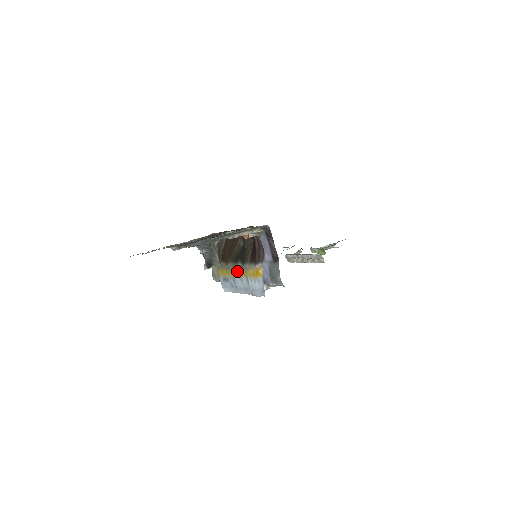
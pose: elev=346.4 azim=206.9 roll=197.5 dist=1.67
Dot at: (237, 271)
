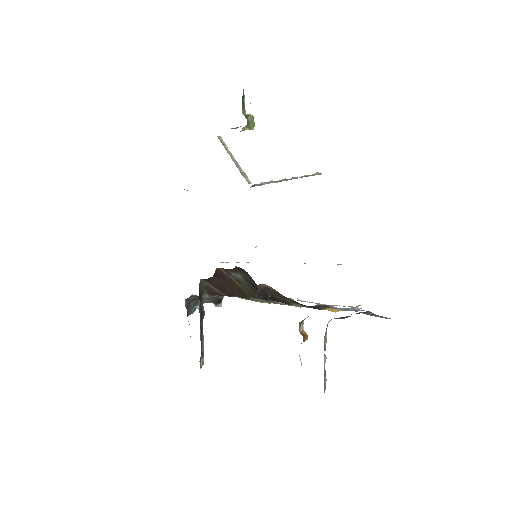
Dot at: occluded
